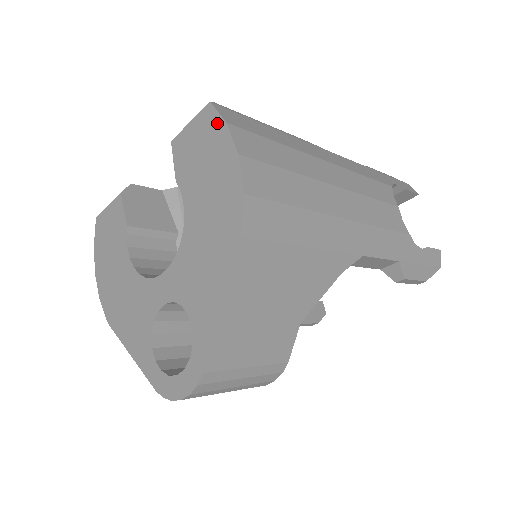
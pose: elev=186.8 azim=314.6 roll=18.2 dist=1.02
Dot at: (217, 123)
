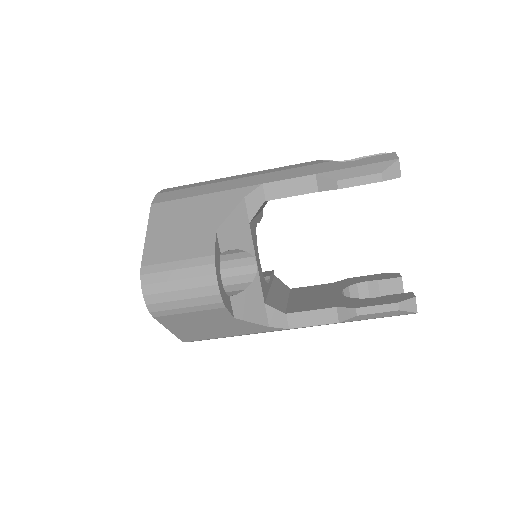
Dot at: occluded
